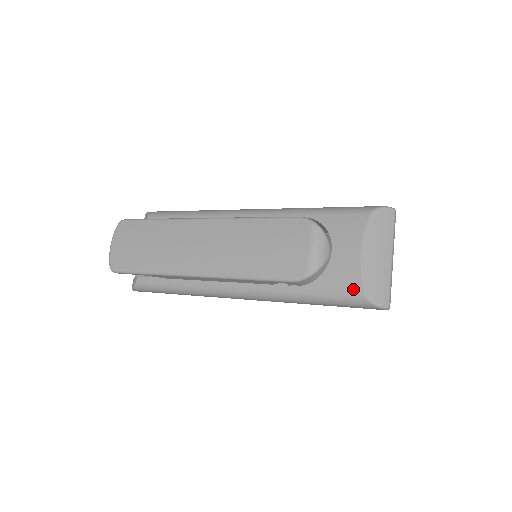
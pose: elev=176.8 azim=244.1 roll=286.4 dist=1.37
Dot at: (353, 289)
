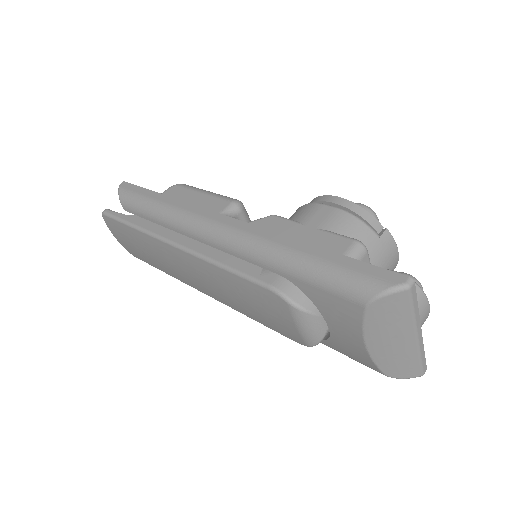
Dot at: (368, 366)
